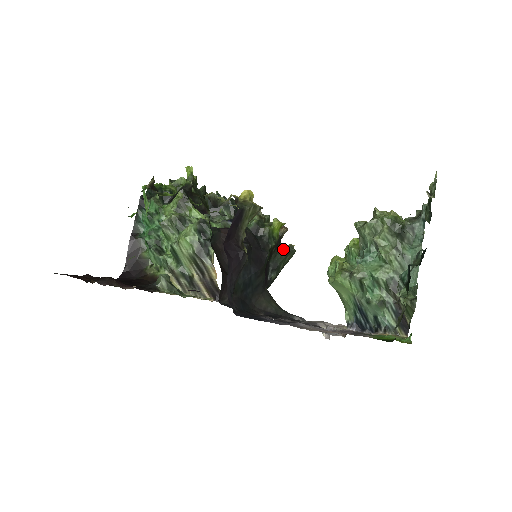
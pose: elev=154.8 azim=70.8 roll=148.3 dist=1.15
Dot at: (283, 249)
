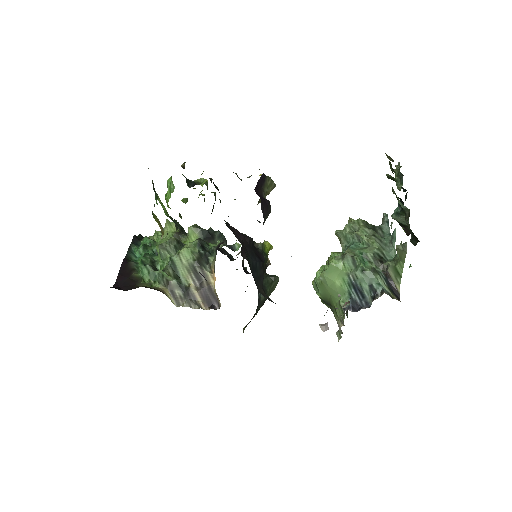
Dot at: (269, 276)
